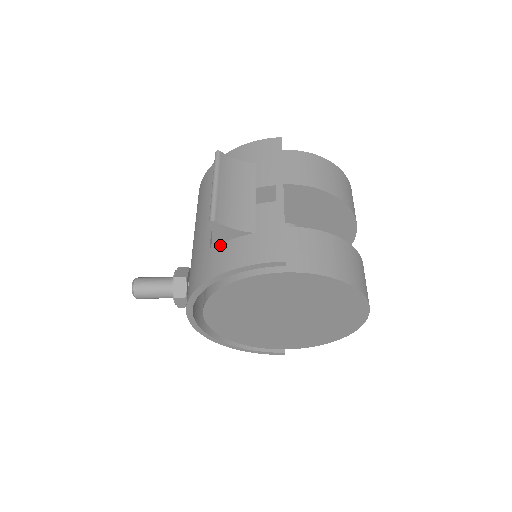
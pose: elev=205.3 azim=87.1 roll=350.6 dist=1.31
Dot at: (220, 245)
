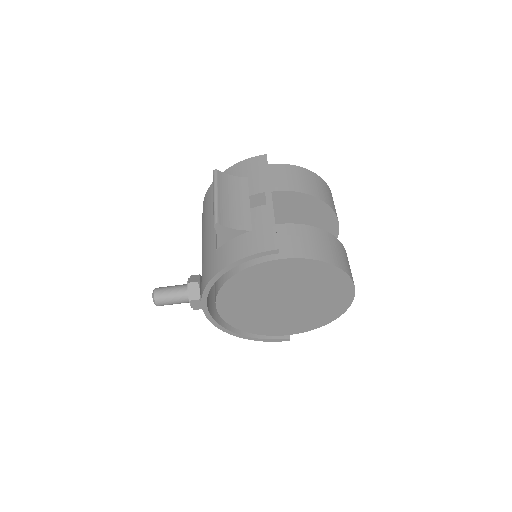
Dot at: (224, 244)
